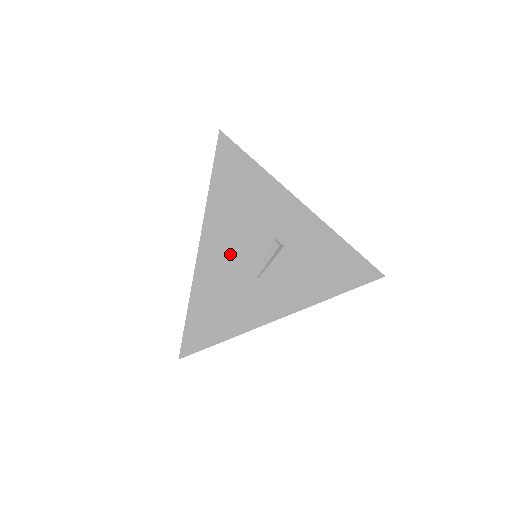
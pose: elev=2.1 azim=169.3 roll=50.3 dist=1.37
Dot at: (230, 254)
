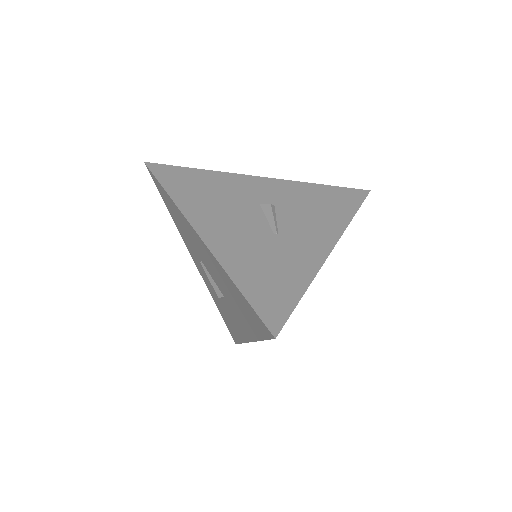
Dot at: (235, 230)
